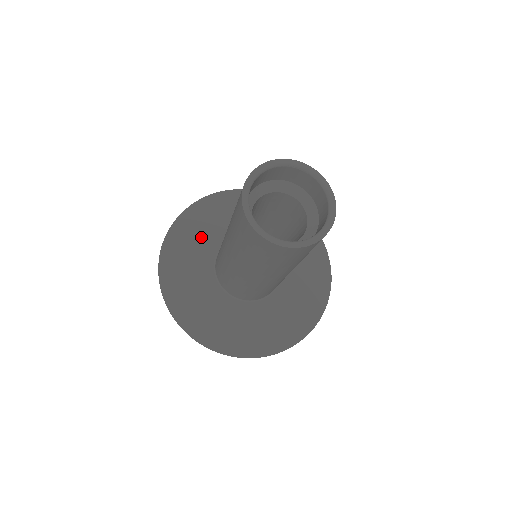
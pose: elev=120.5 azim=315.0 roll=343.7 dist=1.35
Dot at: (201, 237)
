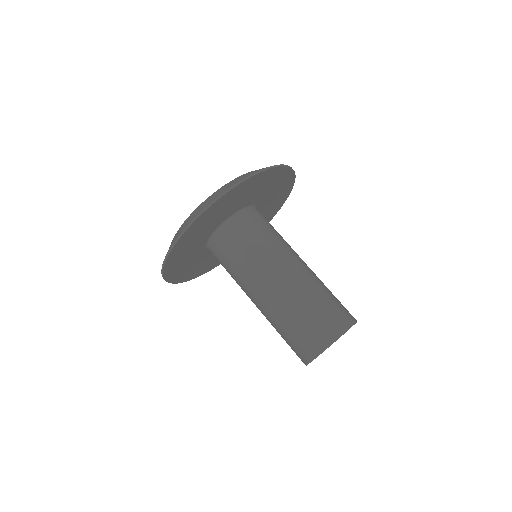
Dot at: (205, 229)
